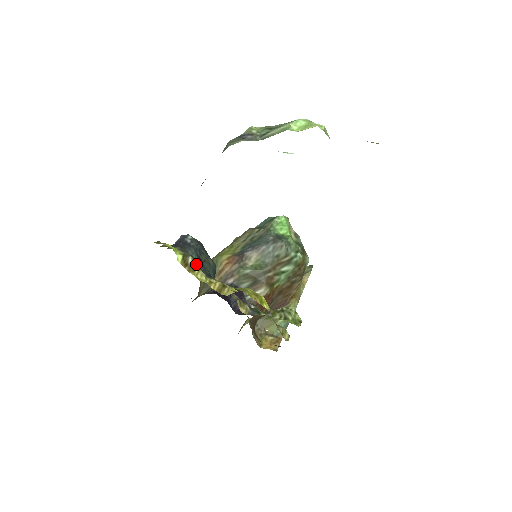
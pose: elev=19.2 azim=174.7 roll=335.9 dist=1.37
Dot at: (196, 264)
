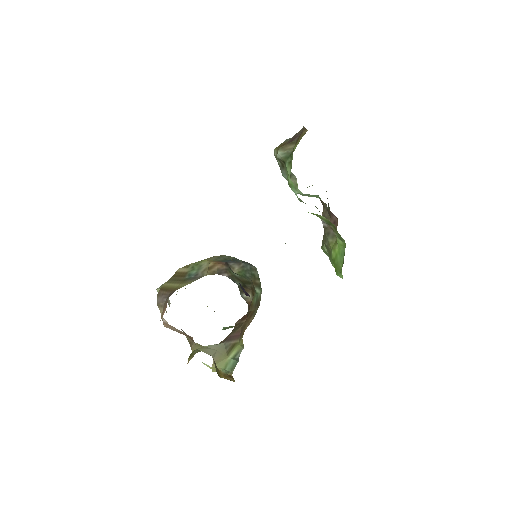
Dot at: occluded
